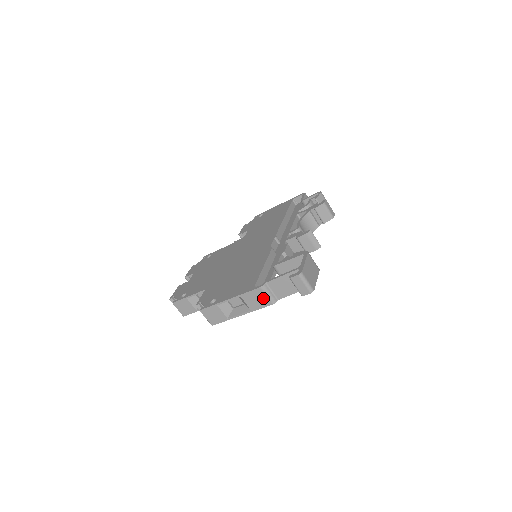
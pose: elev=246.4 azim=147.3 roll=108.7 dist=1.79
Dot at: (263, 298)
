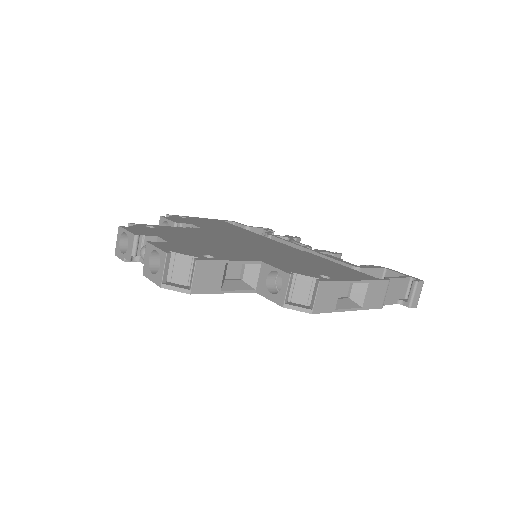
Dot at: (382, 296)
